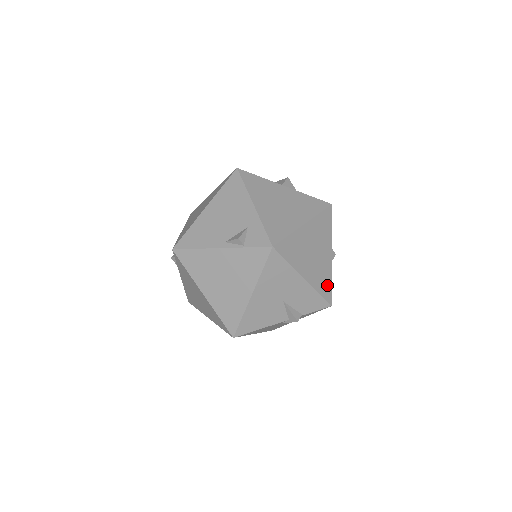
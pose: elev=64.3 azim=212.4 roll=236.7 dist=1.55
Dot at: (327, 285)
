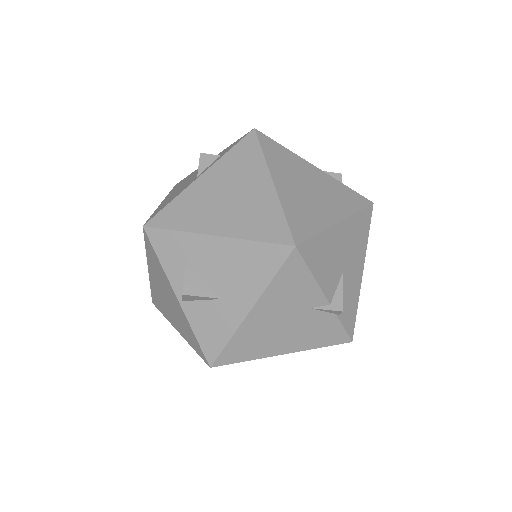
Dot at: occluded
